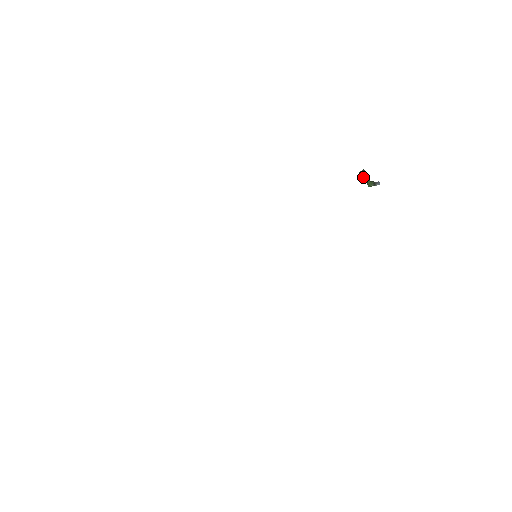
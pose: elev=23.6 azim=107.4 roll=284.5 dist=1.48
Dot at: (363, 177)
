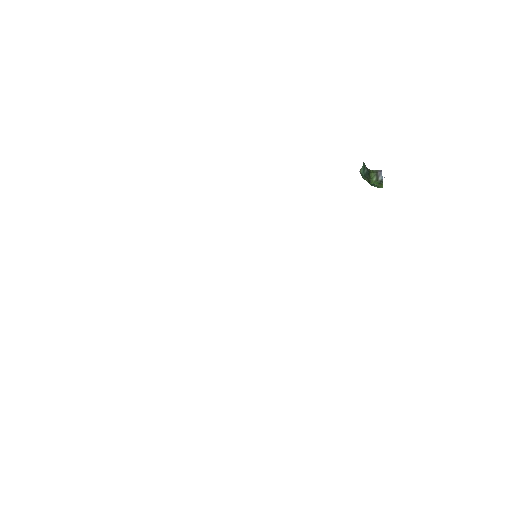
Dot at: (364, 175)
